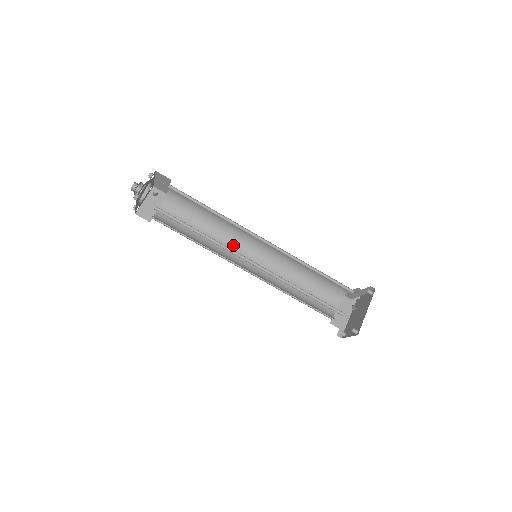
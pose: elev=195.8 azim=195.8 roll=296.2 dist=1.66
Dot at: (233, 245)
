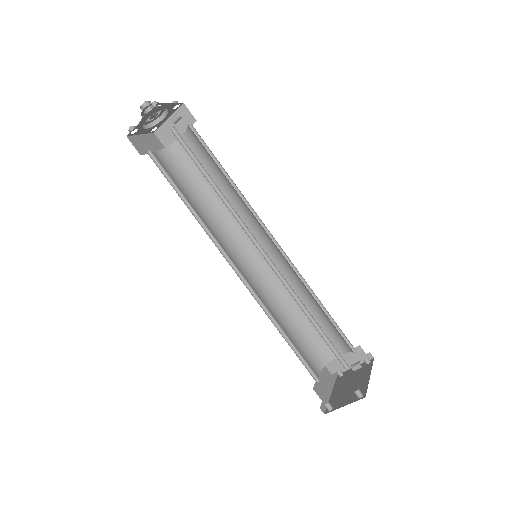
Dot at: (224, 239)
